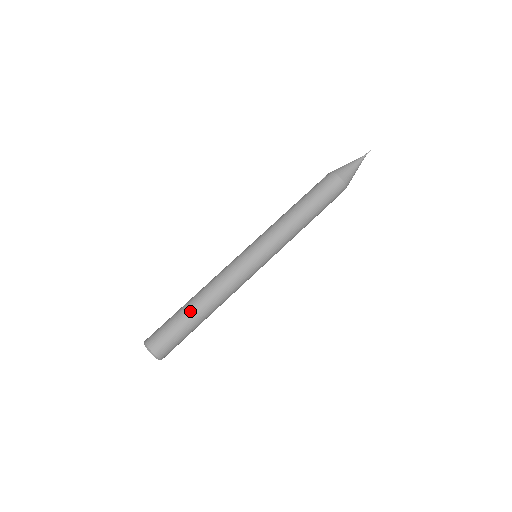
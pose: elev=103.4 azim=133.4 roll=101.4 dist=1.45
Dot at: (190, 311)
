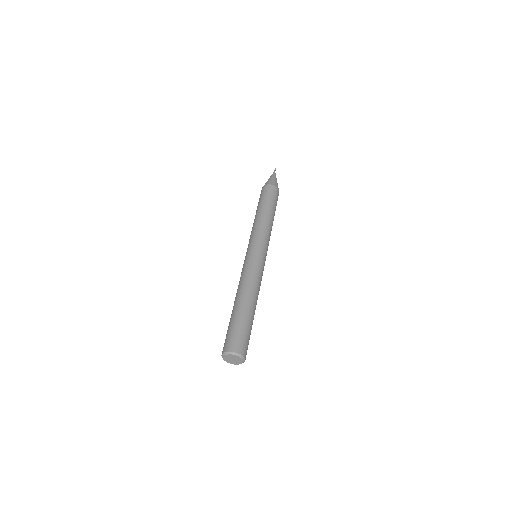
Dot at: (237, 309)
